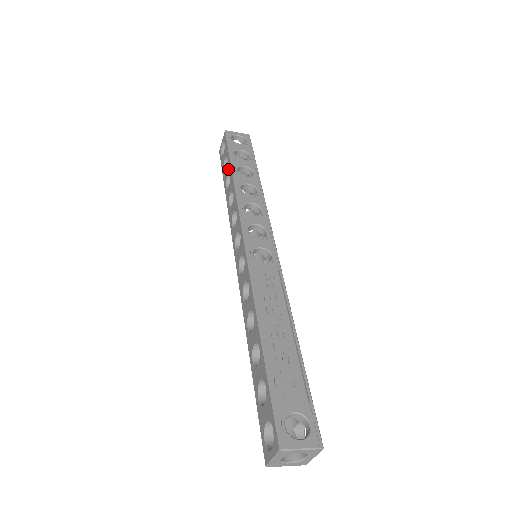
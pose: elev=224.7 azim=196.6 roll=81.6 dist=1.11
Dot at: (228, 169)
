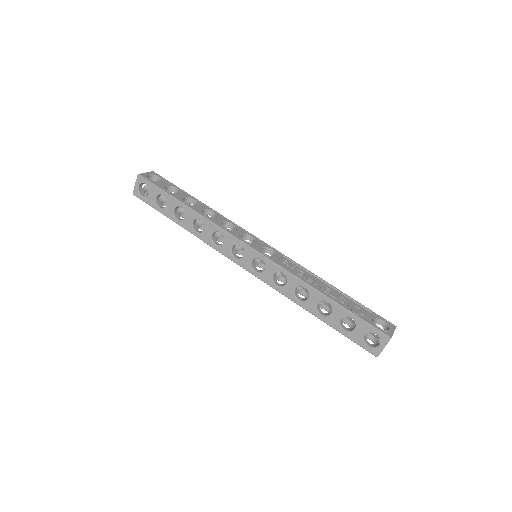
Dot at: (173, 205)
